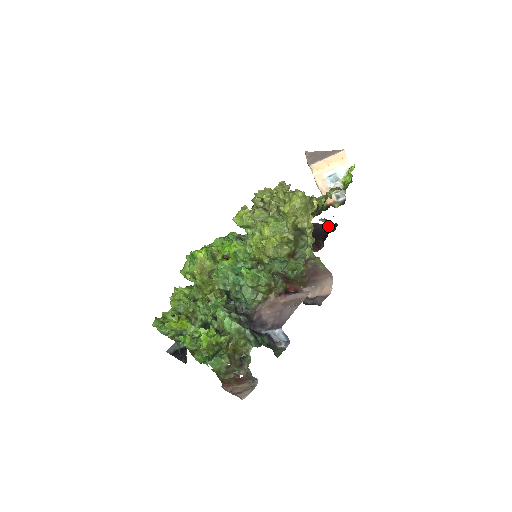
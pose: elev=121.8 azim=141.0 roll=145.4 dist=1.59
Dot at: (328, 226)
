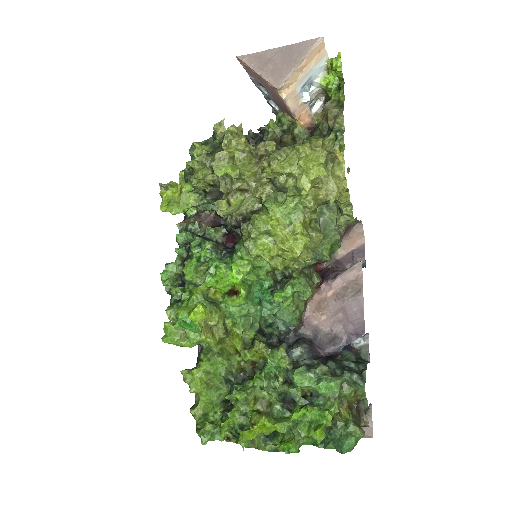
Dot at: occluded
